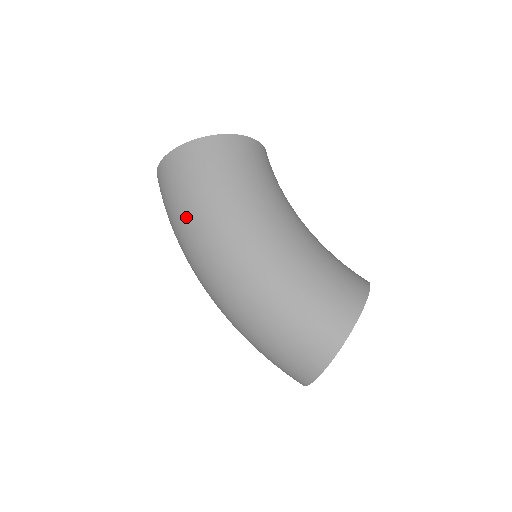
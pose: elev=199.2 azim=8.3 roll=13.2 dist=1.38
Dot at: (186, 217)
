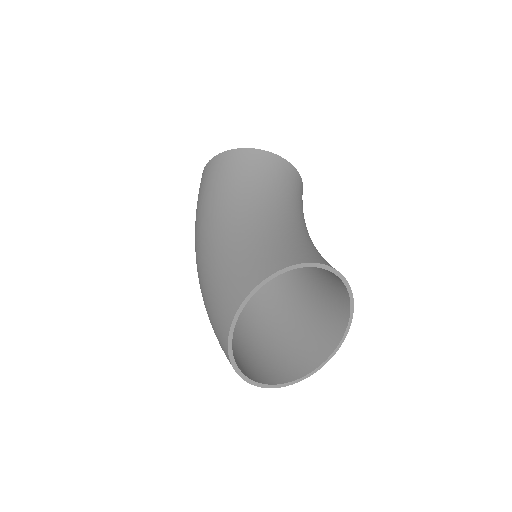
Dot at: occluded
